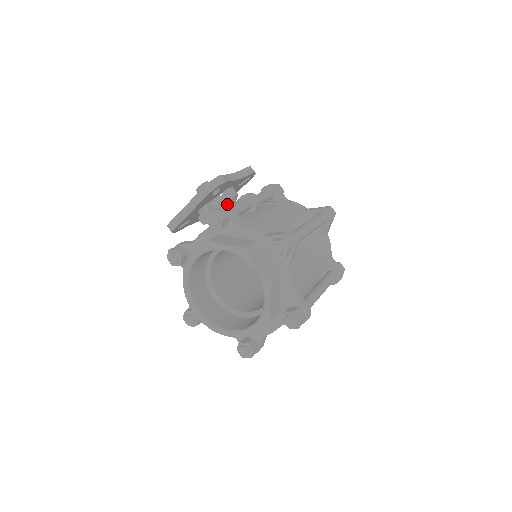
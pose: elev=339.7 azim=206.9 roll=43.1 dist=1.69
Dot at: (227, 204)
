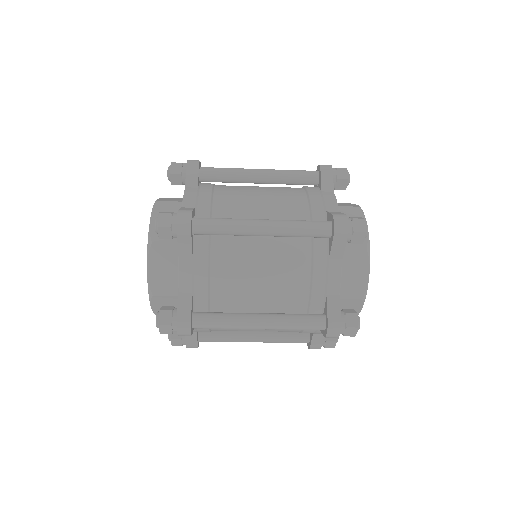
Dot at: occluded
